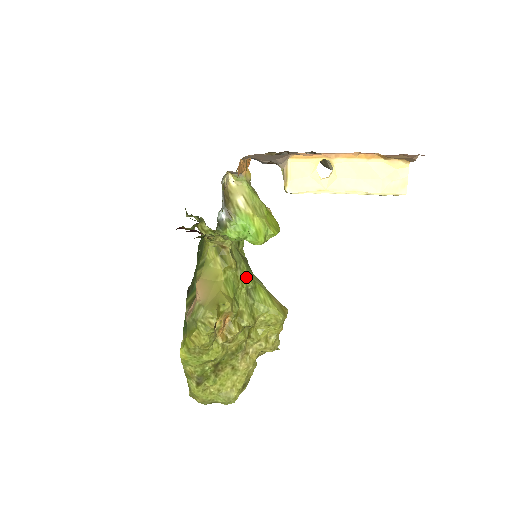
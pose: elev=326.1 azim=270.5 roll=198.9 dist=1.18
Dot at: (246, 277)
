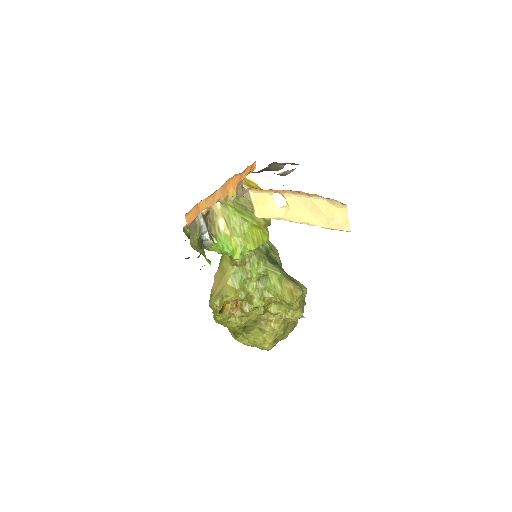
Dot at: (257, 268)
